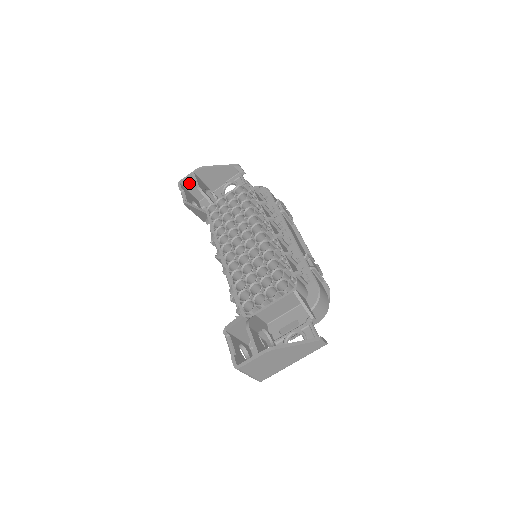
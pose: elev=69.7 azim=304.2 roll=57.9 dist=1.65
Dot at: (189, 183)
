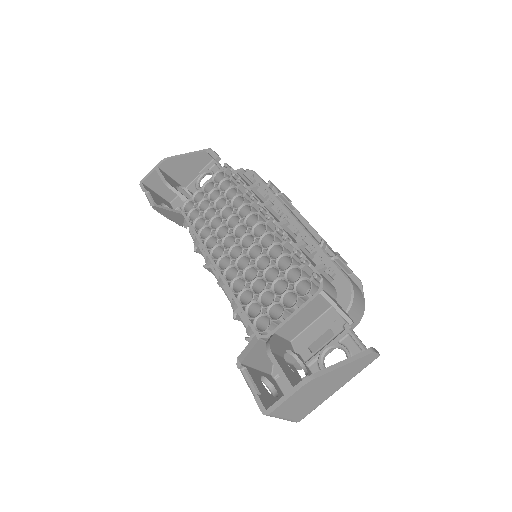
Dot at: (154, 181)
